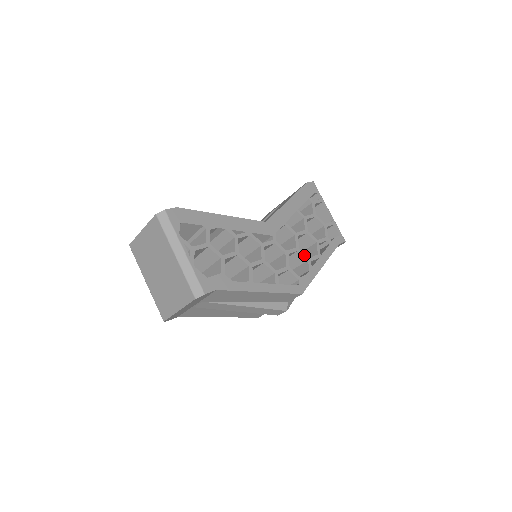
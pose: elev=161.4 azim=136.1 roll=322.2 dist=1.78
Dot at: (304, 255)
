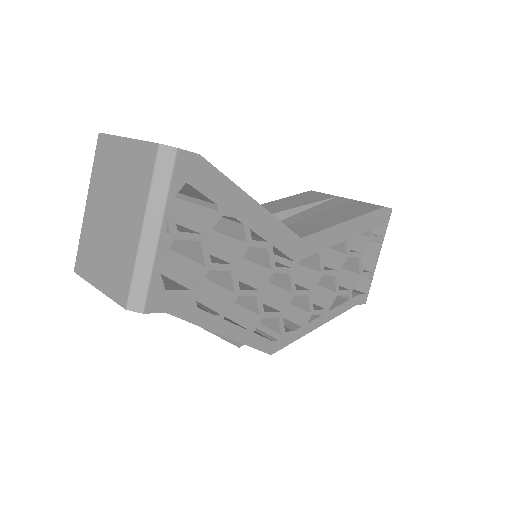
Dot at: (311, 304)
